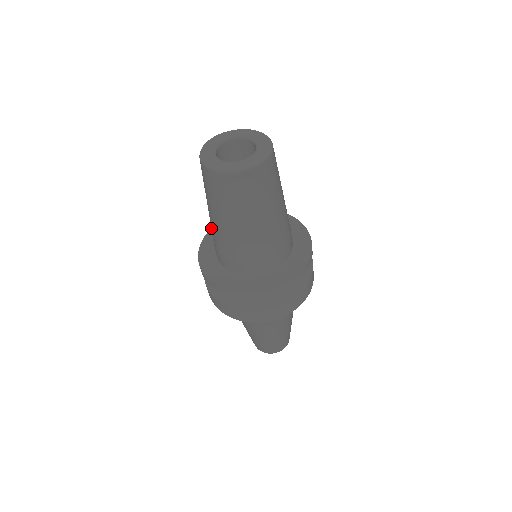
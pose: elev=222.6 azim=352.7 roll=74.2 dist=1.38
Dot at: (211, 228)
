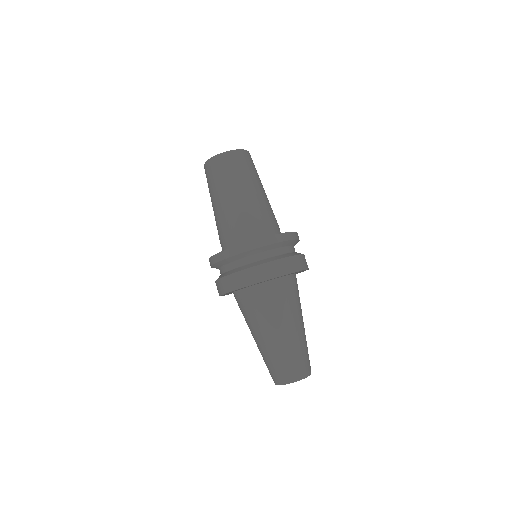
Dot at: occluded
